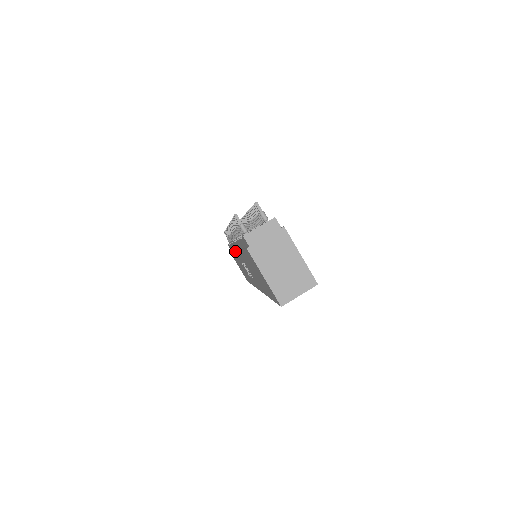
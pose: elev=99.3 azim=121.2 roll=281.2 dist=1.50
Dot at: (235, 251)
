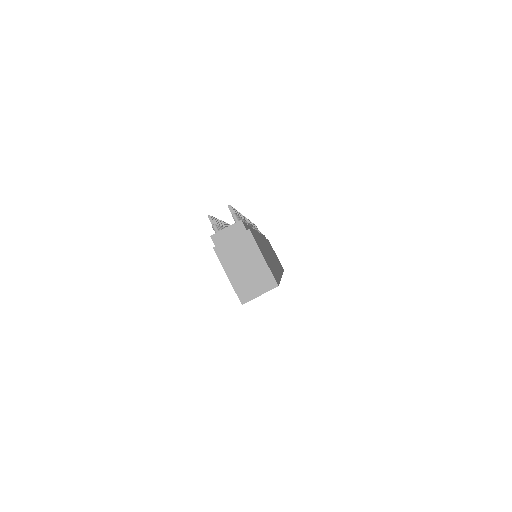
Dot at: occluded
